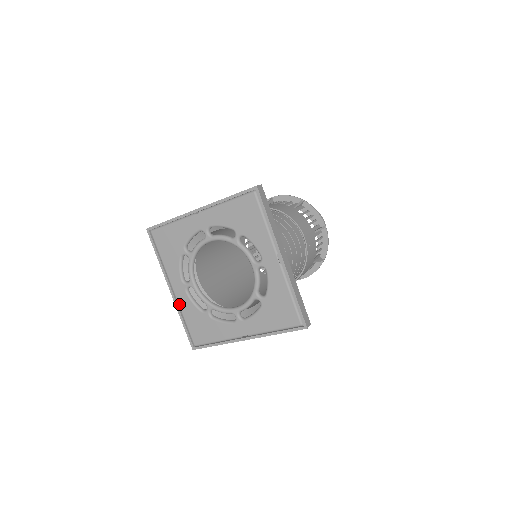
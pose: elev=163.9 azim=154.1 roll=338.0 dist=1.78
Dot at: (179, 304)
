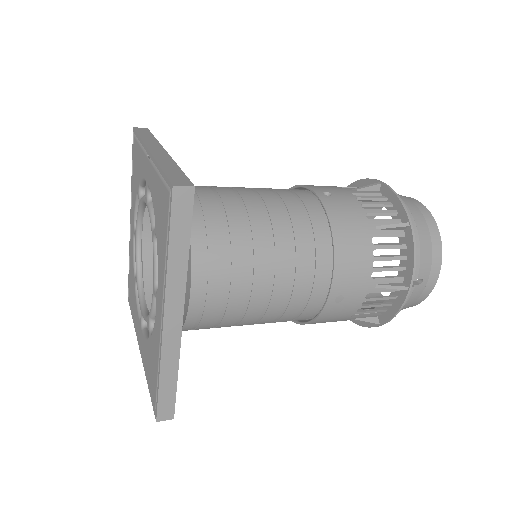
Dot at: (130, 243)
